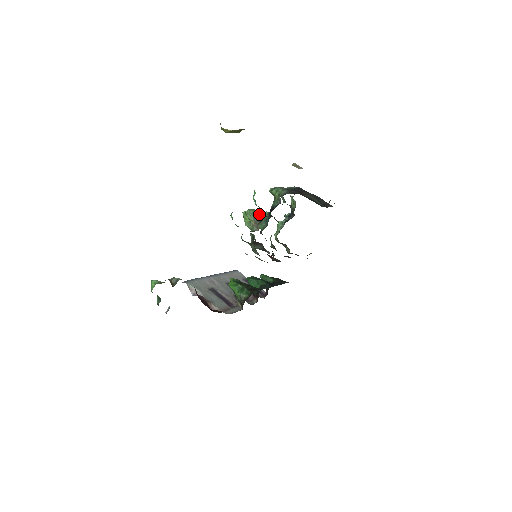
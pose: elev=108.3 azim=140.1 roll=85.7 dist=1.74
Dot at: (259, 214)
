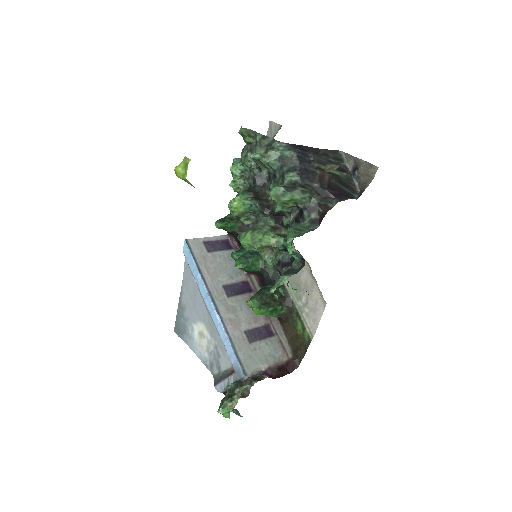
Dot at: (283, 248)
